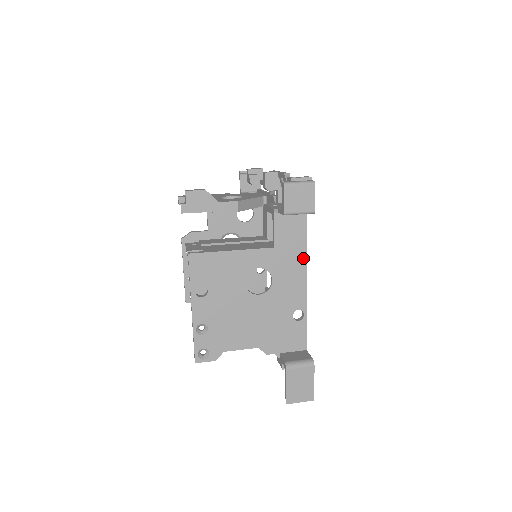
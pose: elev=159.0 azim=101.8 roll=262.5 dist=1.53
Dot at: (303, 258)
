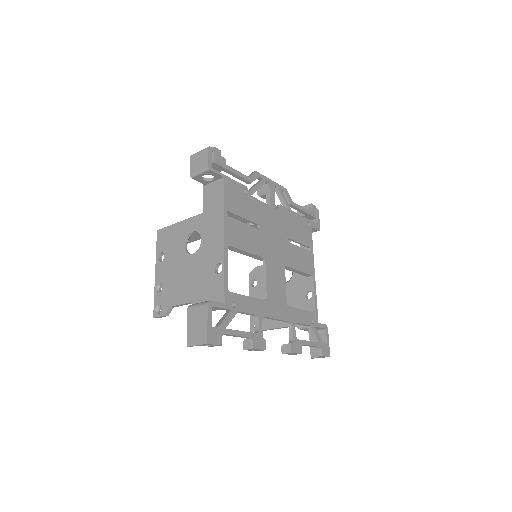
Dot at: (222, 216)
